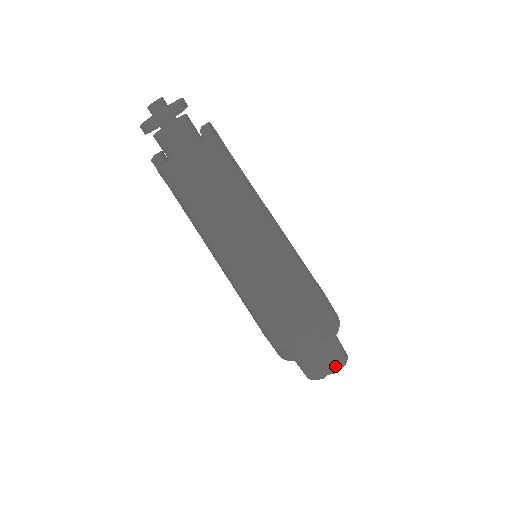
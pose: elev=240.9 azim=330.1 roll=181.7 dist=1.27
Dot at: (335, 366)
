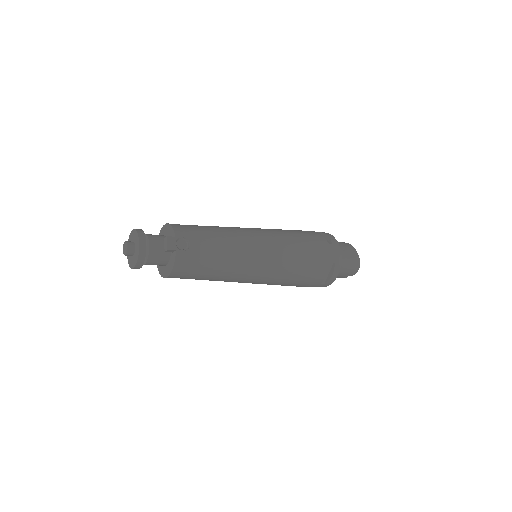
Dot at: (350, 274)
